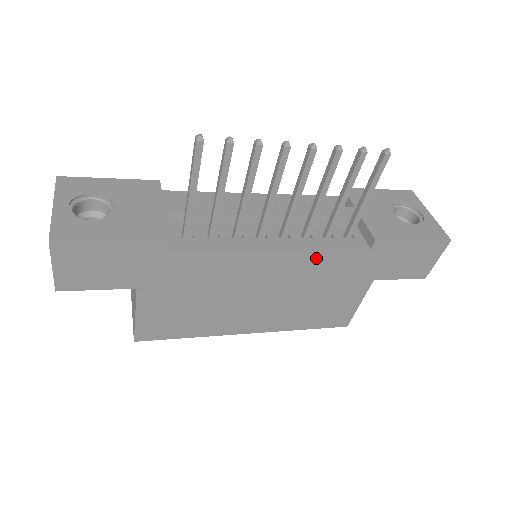
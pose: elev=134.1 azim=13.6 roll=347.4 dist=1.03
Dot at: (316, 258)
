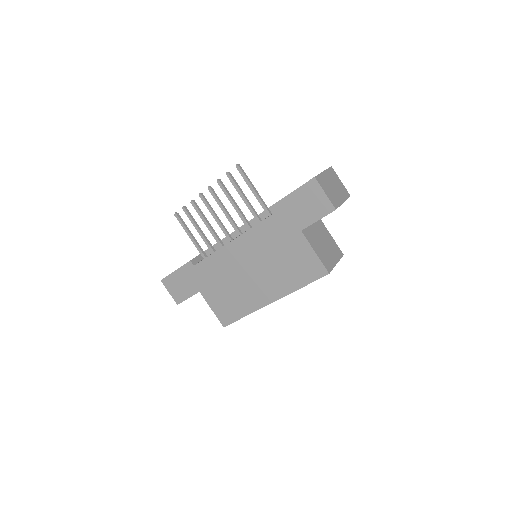
Dot at: (253, 235)
